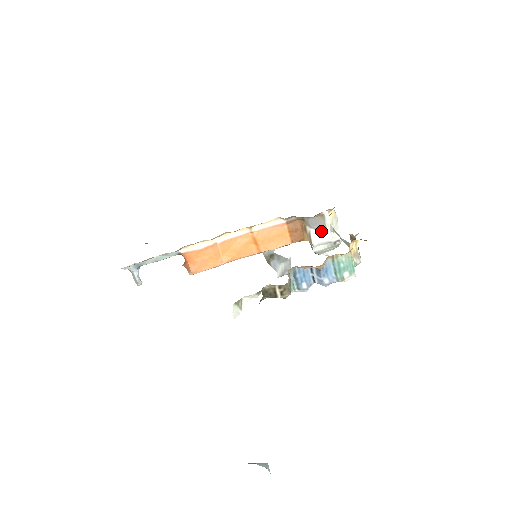
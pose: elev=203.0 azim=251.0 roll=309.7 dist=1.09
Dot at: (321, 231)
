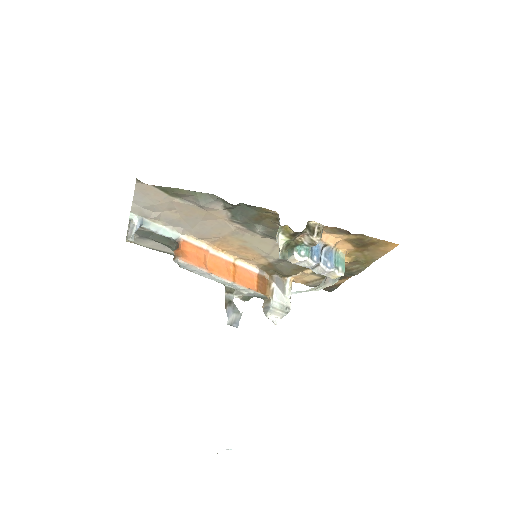
Dot at: (281, 292)
